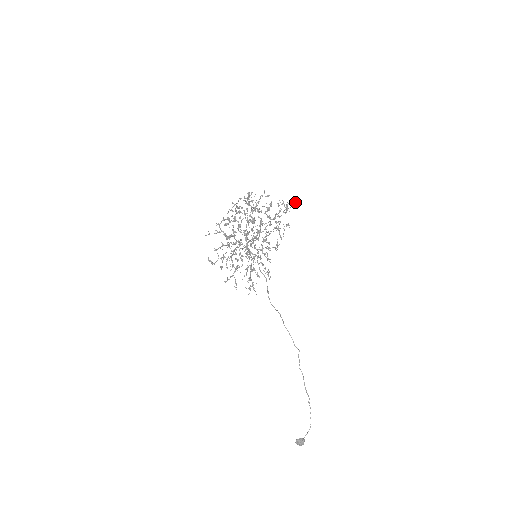
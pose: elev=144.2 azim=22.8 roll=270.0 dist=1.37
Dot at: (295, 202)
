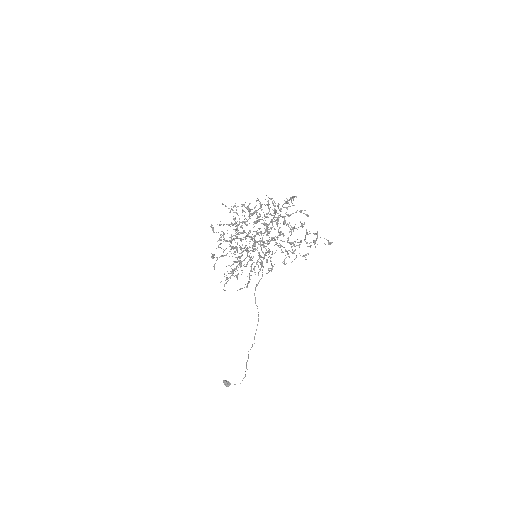
Dot at: (330, 242)
